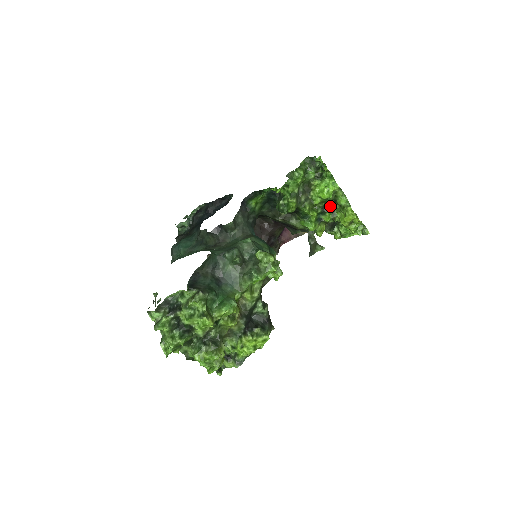
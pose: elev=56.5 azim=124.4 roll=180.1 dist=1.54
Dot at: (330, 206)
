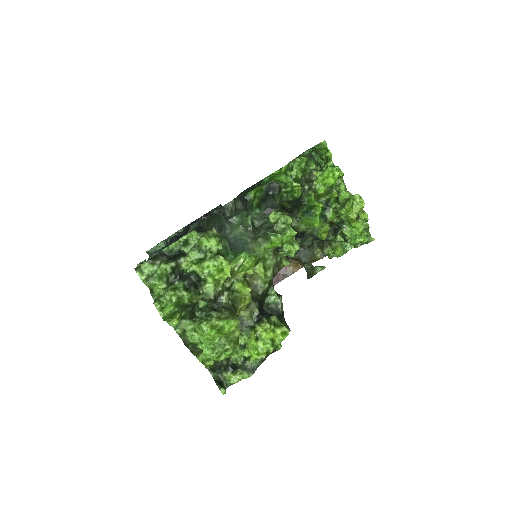
Dot at: (333, 201)
